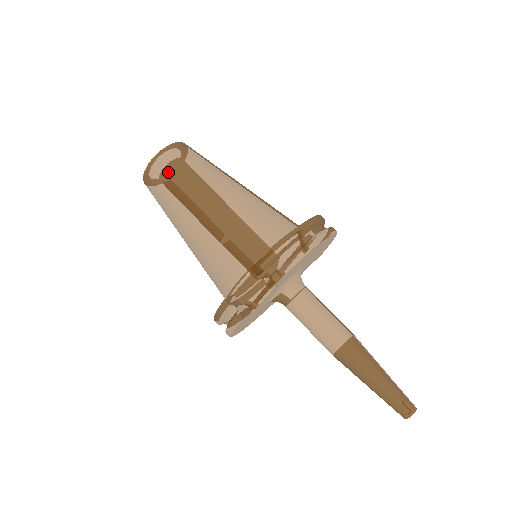
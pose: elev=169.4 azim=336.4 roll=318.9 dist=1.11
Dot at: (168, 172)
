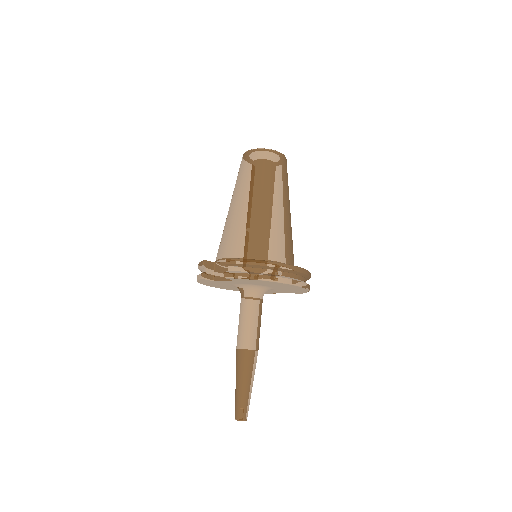
Dot at: (253, 165)
